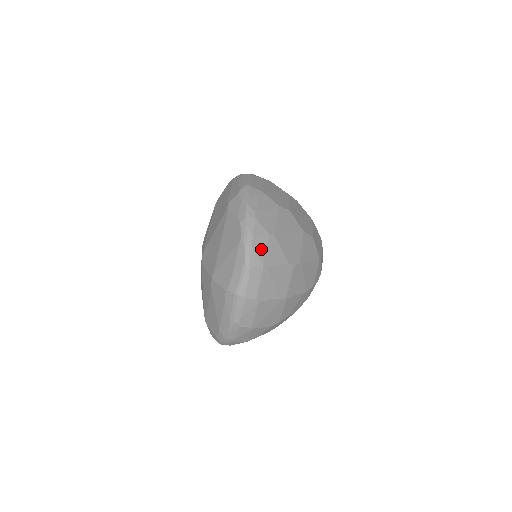
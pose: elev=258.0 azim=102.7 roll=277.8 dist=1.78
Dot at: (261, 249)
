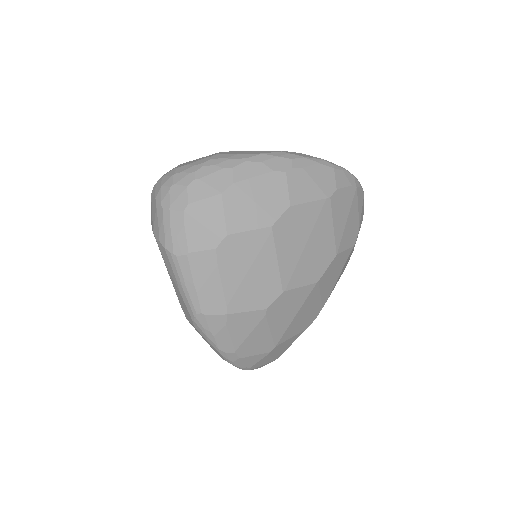
Dot at: (265, 361)
